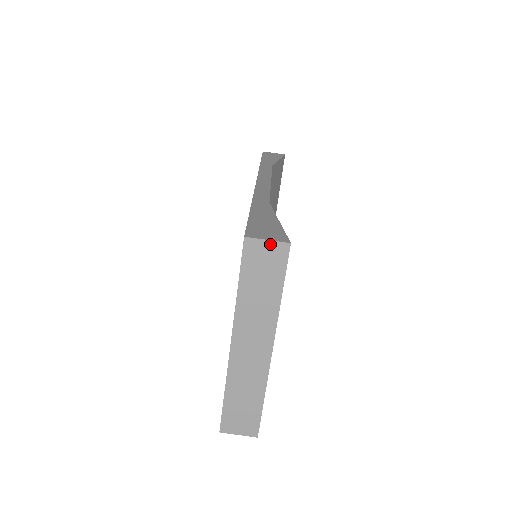
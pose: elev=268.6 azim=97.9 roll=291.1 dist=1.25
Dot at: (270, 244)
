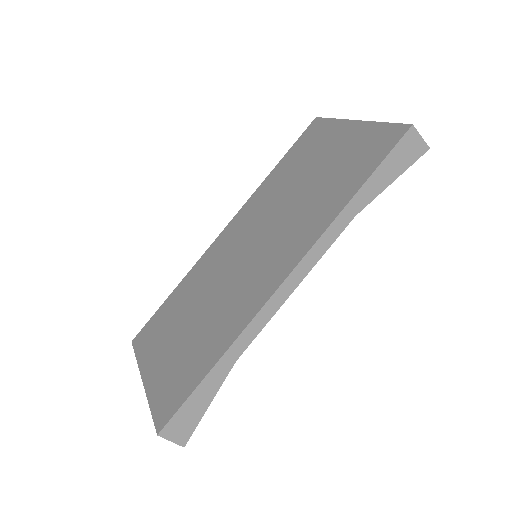
Dot at: (172, 440)
